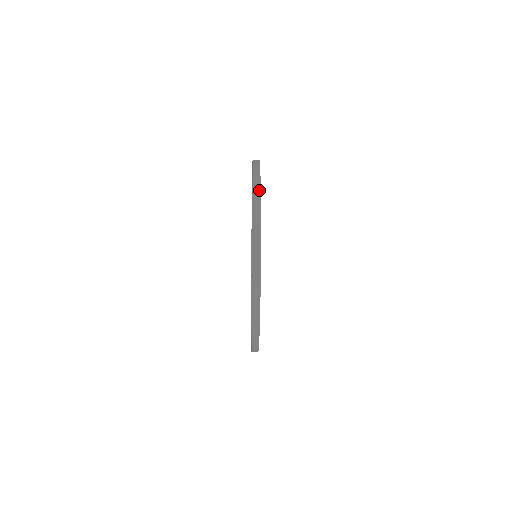
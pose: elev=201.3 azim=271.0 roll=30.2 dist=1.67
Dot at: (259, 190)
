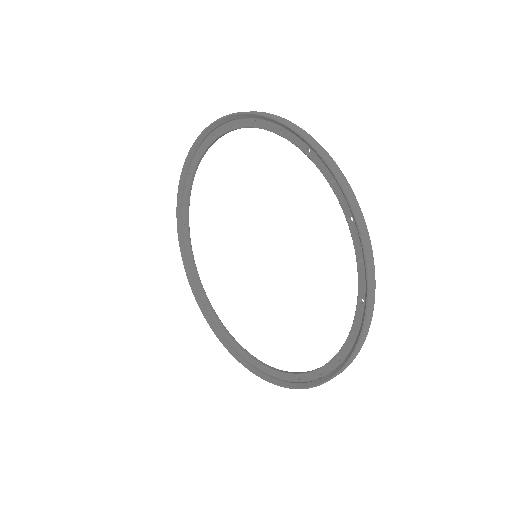
Dot at: (373, 307)
